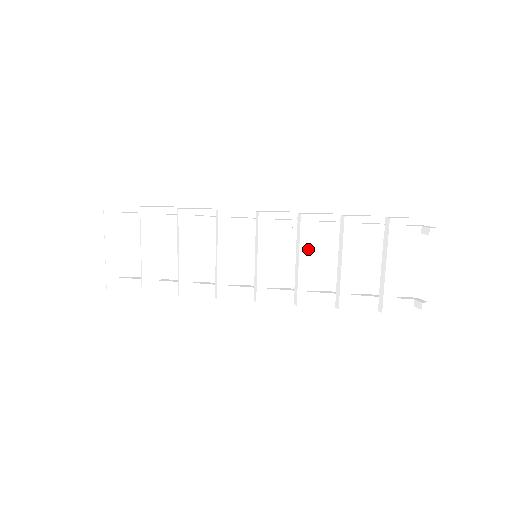
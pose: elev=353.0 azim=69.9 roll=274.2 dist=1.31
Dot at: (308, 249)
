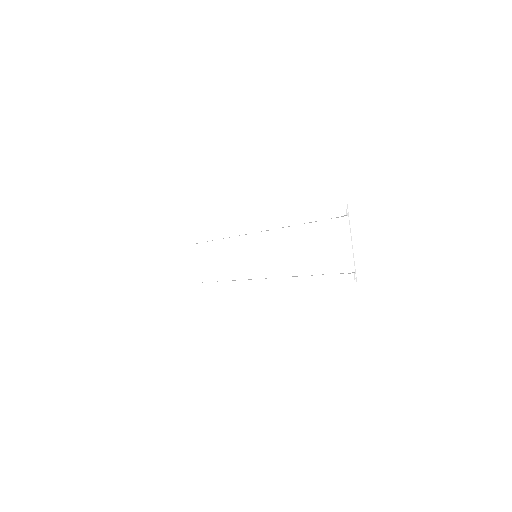
Dot at: (278, 244)
